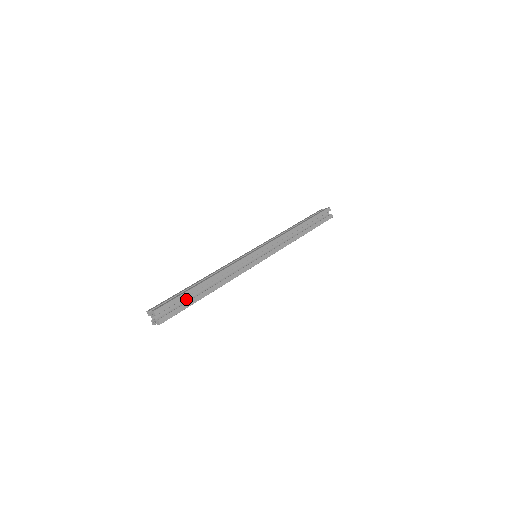
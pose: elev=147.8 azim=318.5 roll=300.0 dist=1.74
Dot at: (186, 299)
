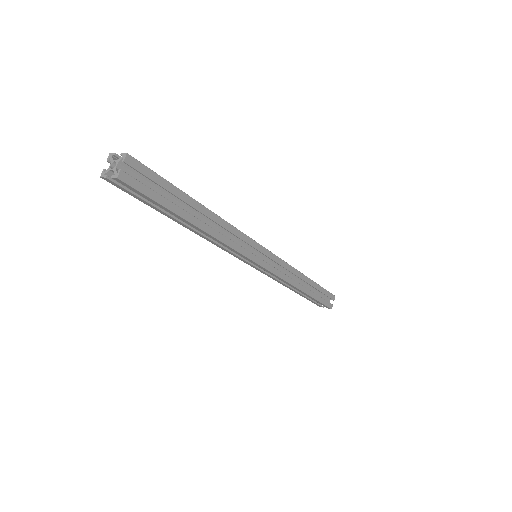
Dot at: (166, 197)
